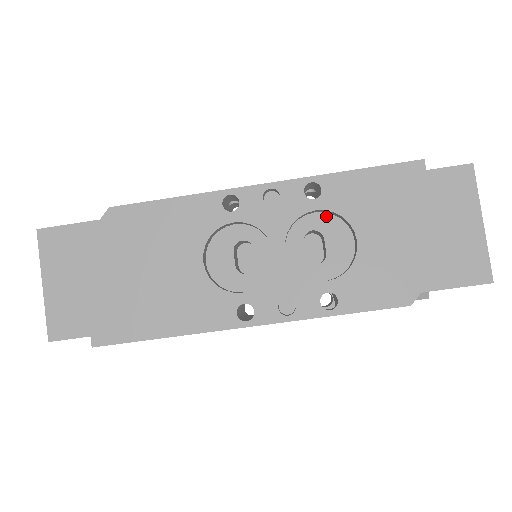
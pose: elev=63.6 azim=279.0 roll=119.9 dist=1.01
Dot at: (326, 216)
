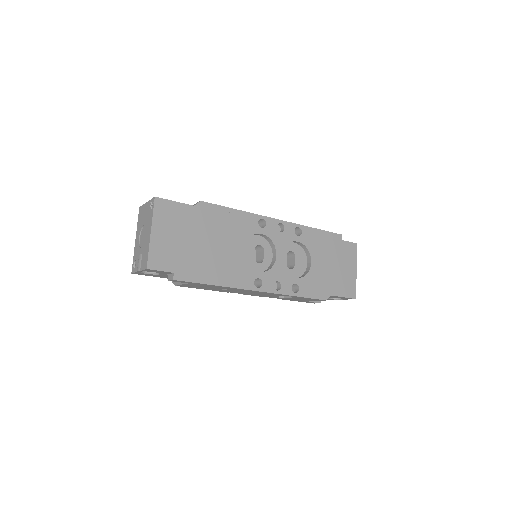
Dot at: (298, 246)
